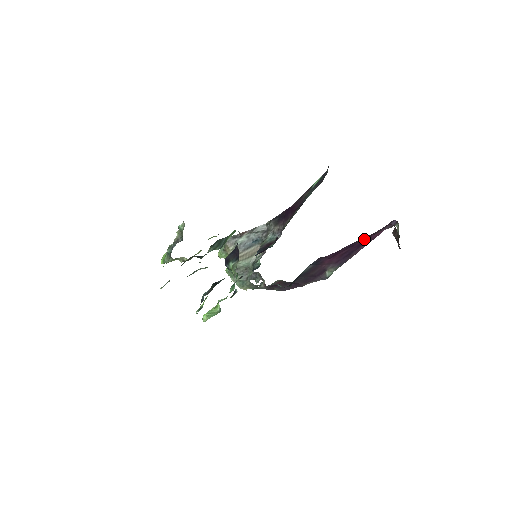
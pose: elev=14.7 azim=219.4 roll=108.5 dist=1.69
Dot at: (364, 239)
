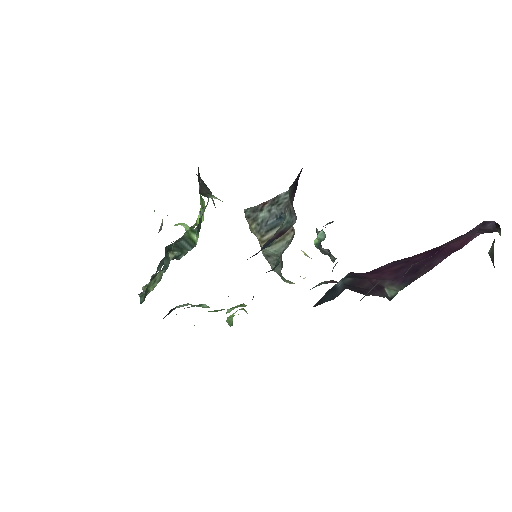
Dot at: (426, 252)
